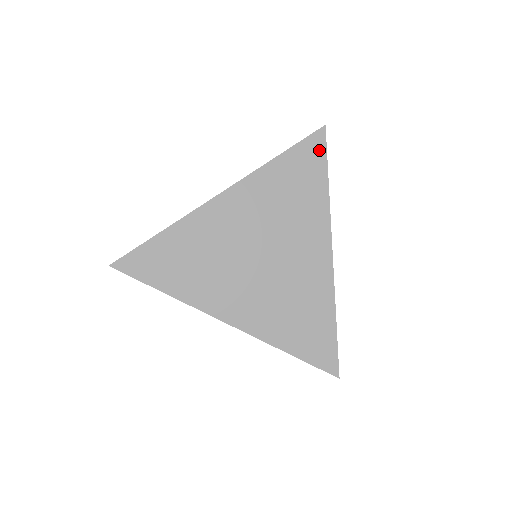
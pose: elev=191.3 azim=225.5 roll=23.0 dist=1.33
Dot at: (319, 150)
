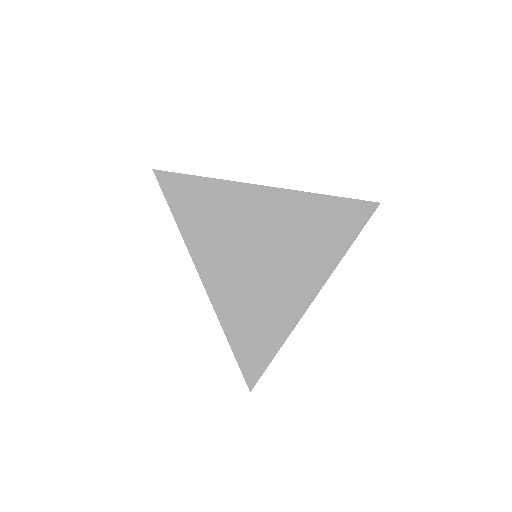
Dot at: (363, 216)
